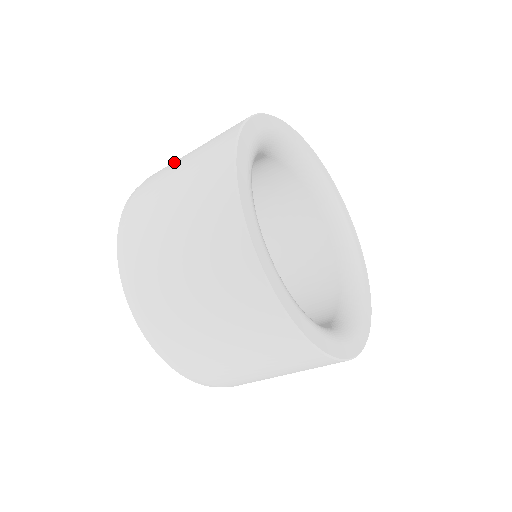
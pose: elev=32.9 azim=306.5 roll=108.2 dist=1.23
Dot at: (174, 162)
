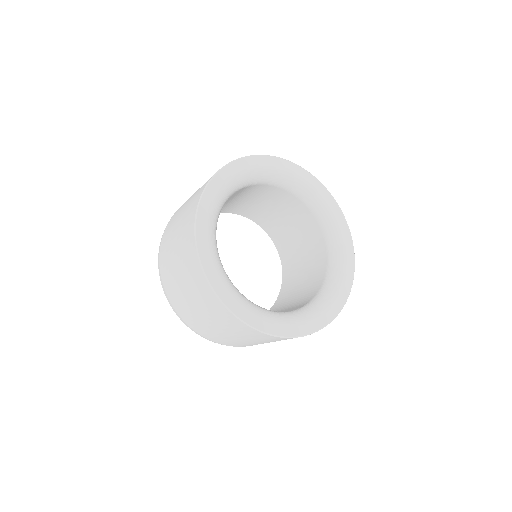
Dot at: occluded
